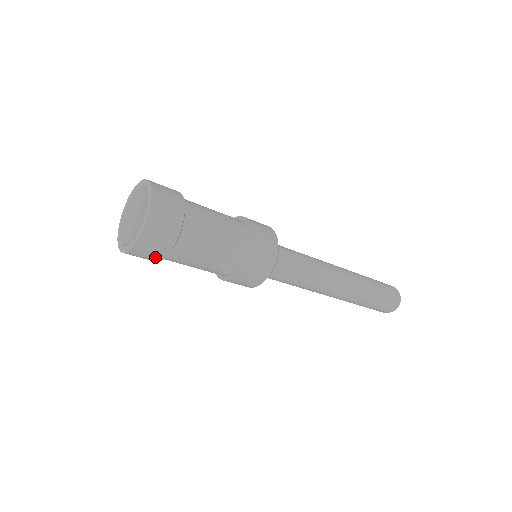
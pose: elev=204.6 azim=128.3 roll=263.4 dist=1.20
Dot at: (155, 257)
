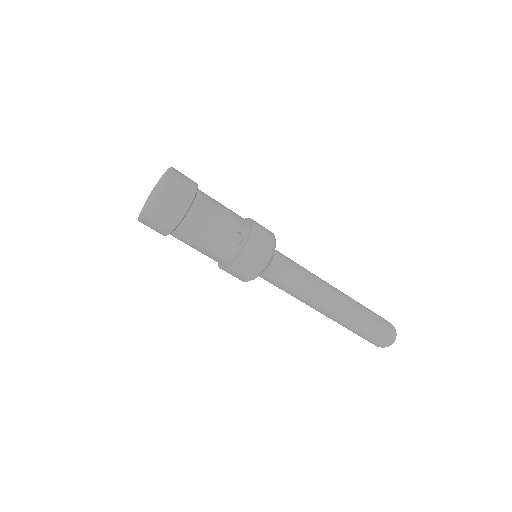
Dot at: (182, 204)
